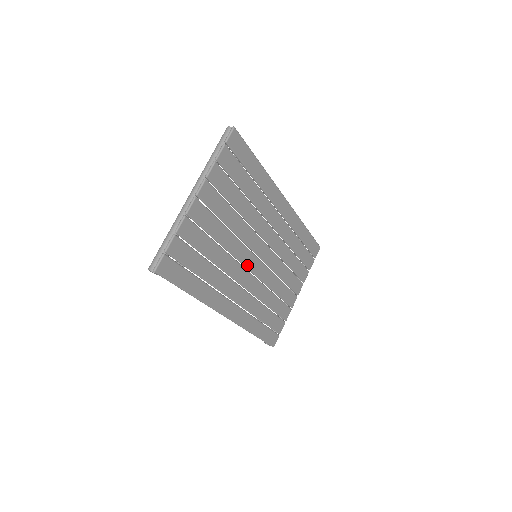
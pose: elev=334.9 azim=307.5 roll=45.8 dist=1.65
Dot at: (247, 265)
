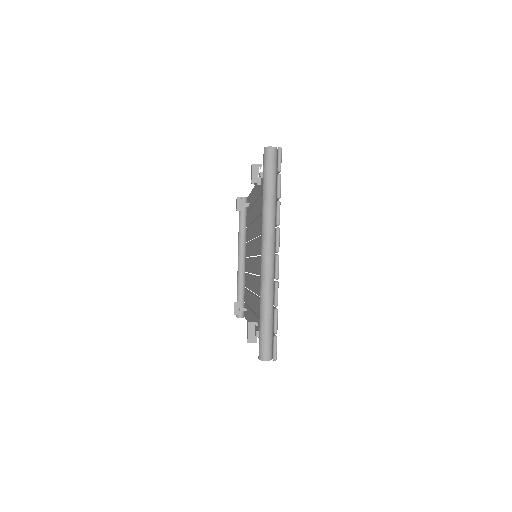
Dot at: occluded
